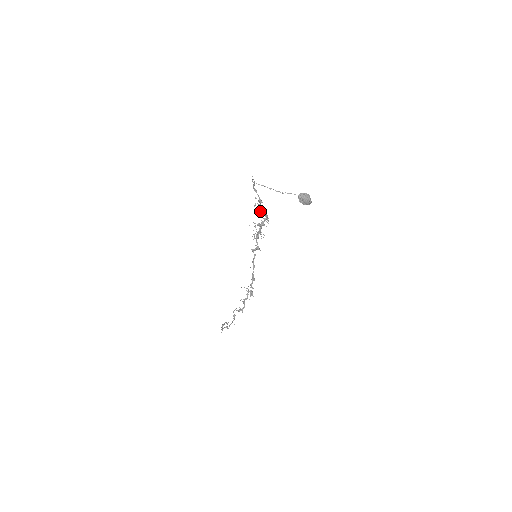
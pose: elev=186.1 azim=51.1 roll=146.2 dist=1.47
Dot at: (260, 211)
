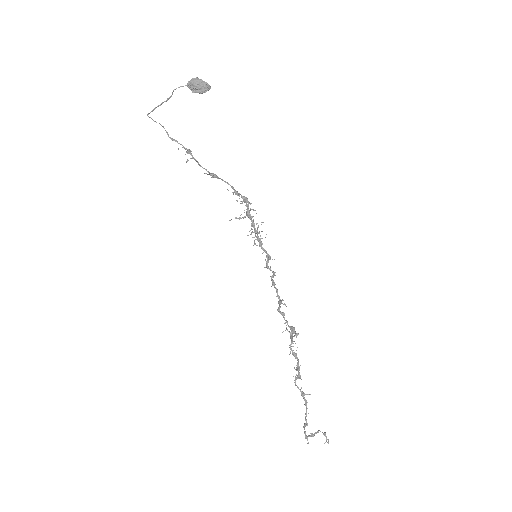
Dot at: (211, 177)
